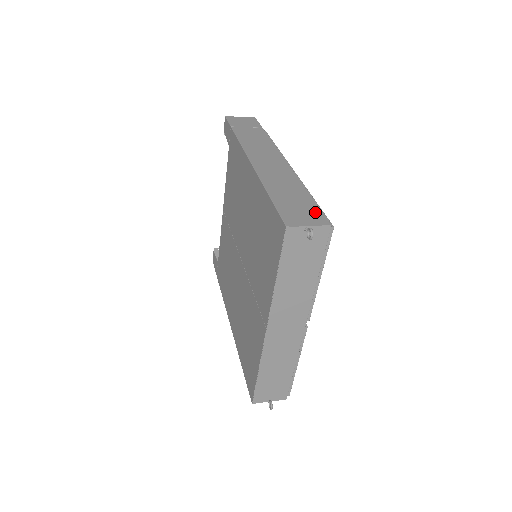
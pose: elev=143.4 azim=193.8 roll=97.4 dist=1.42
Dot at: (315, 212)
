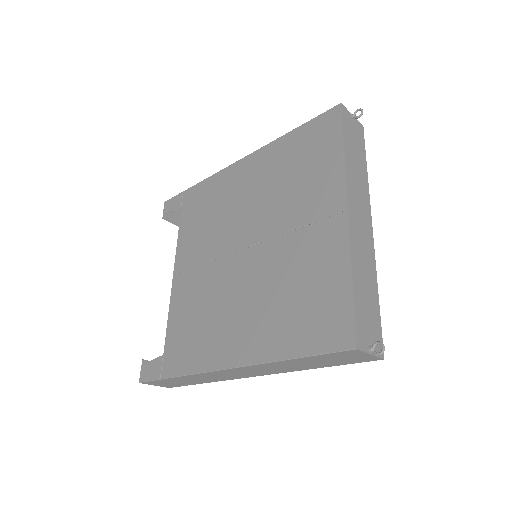
Dot at: occluded
